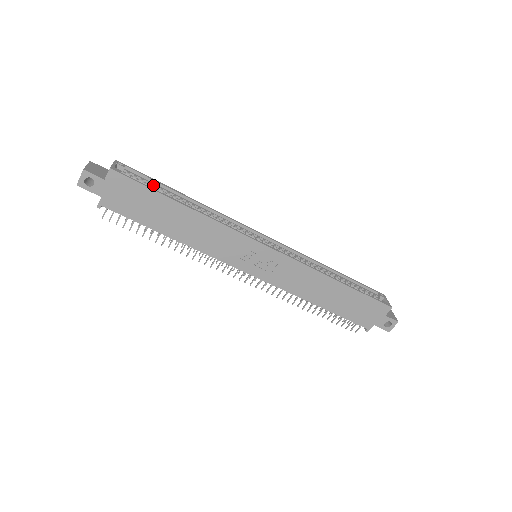
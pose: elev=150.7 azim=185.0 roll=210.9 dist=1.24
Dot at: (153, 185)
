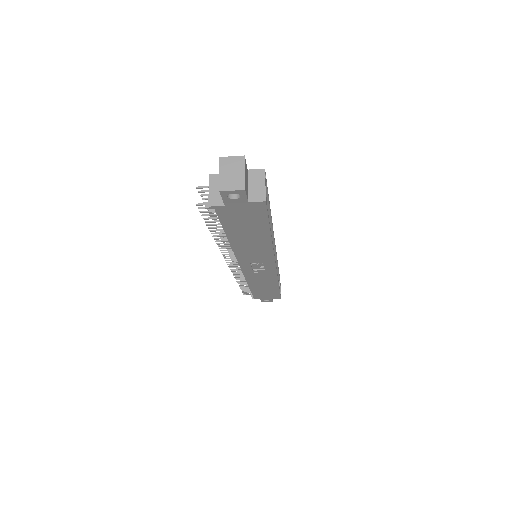
Dot at: occluded
